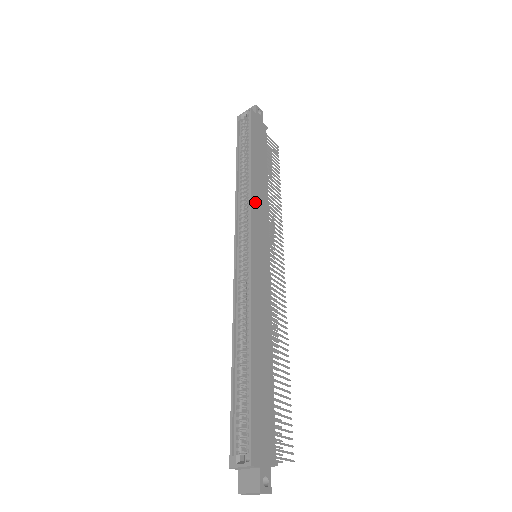
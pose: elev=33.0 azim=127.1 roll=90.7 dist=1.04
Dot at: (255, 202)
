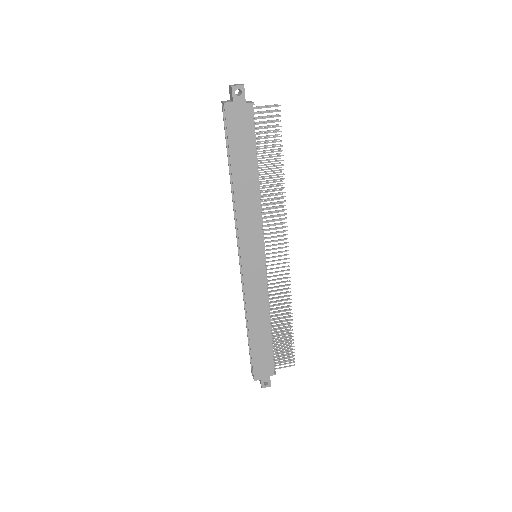
Dot at: (242, 221)
